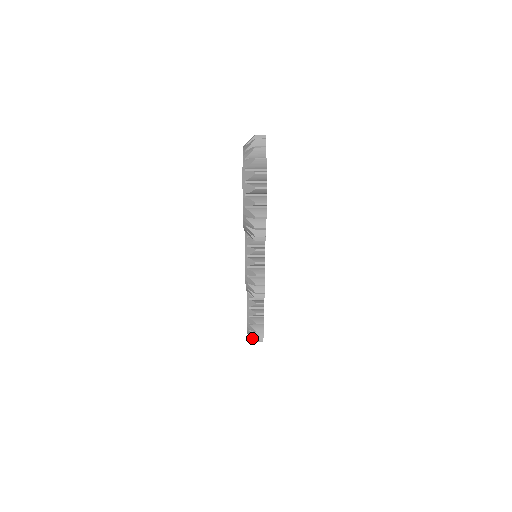
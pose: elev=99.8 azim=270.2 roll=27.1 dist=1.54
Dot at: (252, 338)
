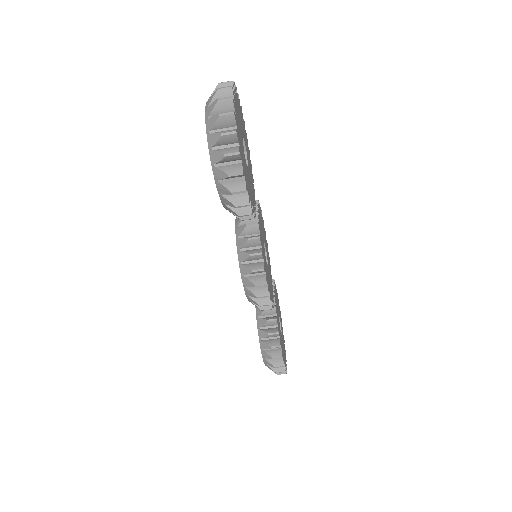
Dot at: occluded
